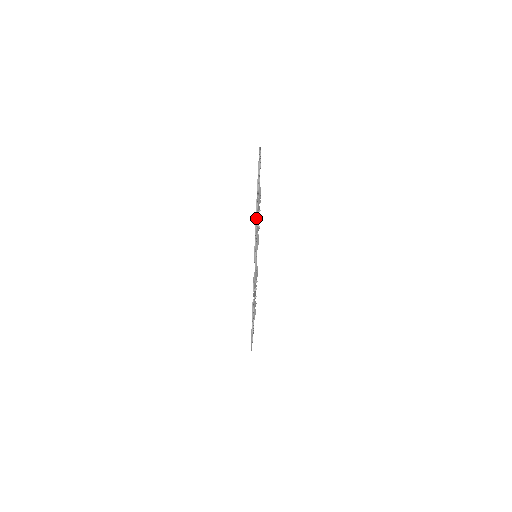
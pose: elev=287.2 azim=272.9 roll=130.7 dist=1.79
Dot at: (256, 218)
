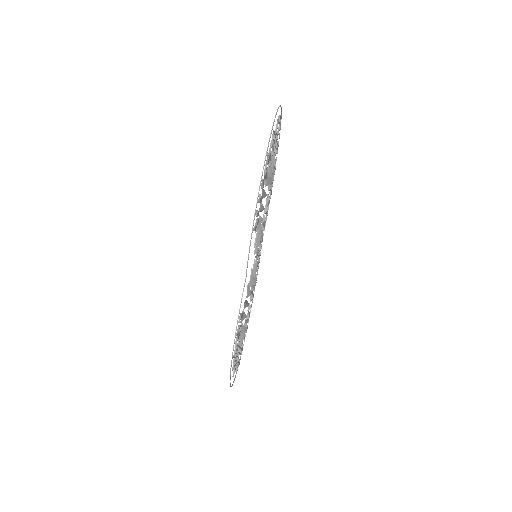
Dot at: (262, 180)
